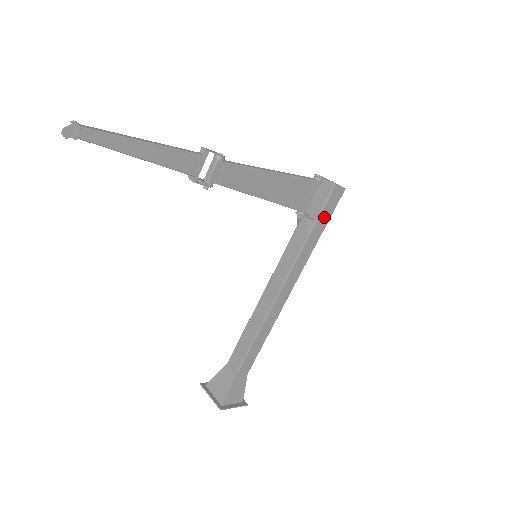
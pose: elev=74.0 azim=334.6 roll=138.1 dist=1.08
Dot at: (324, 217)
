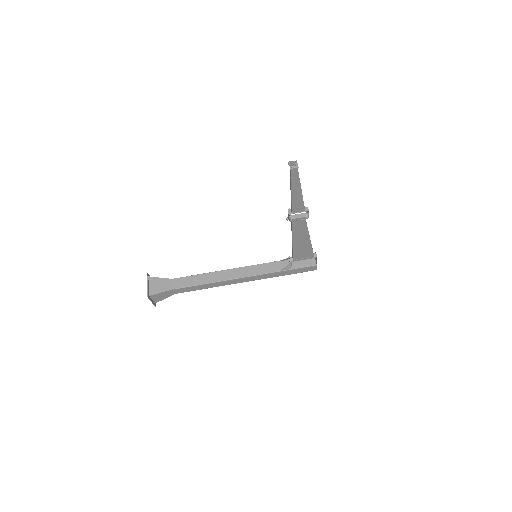
Dot at: (296, 271)
